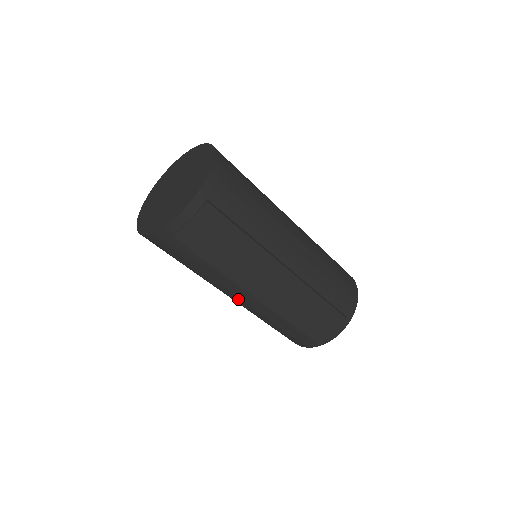
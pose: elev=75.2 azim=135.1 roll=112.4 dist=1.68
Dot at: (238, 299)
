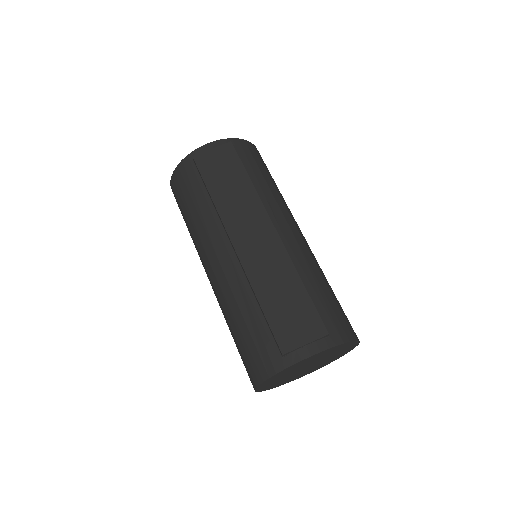
Dot at: (216, 264)
